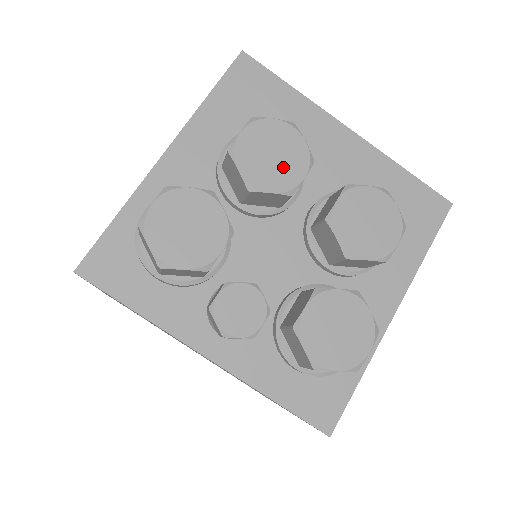
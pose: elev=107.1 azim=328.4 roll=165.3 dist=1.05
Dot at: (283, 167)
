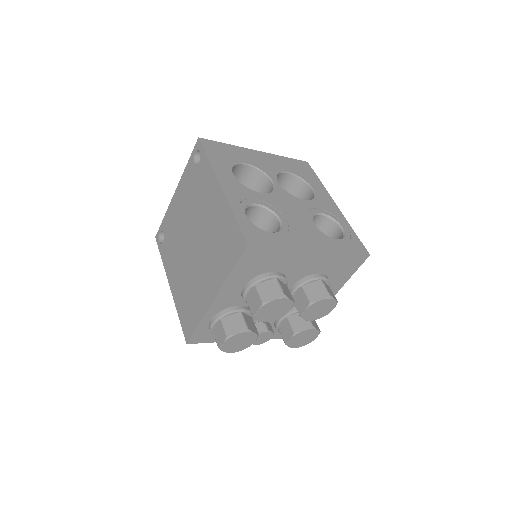
Dot at: (280, 312)
